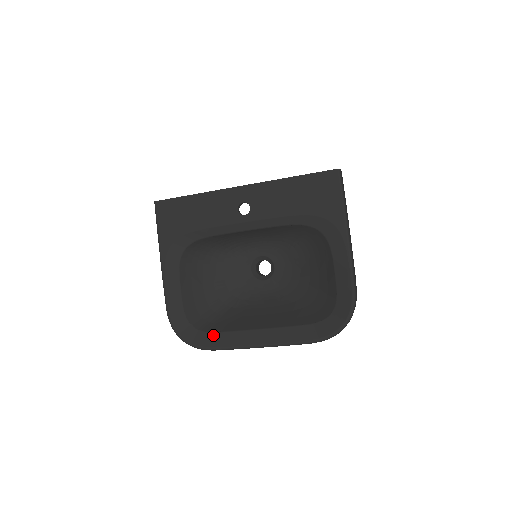
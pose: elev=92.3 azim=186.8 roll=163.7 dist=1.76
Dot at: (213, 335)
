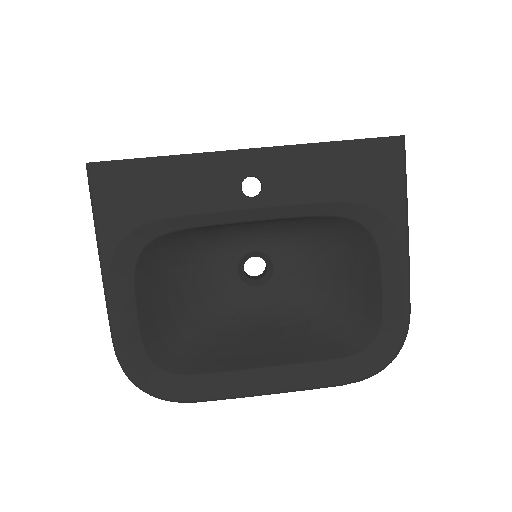
Dot at: (194, 379)
